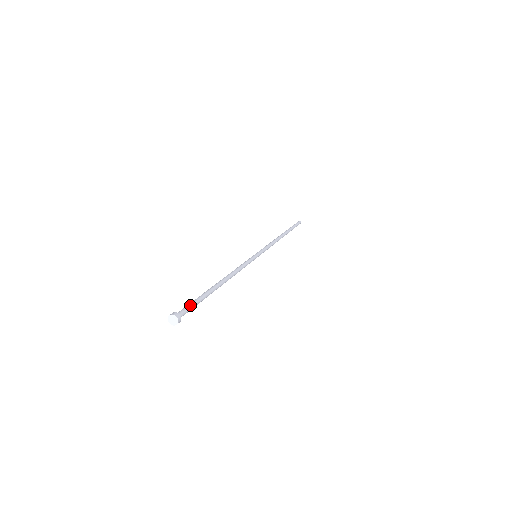
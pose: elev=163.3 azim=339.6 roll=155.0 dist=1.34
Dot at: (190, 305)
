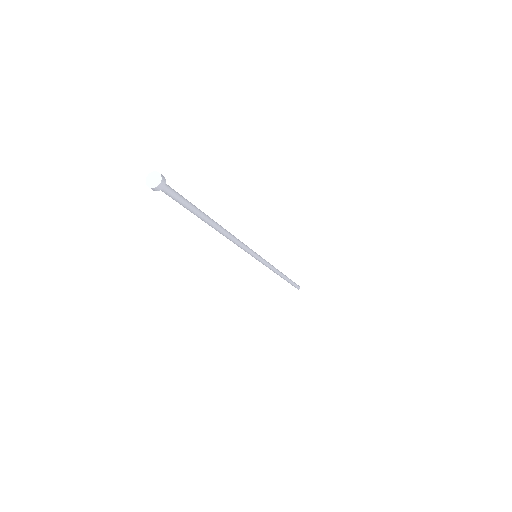
Dot at: (177, 193)
